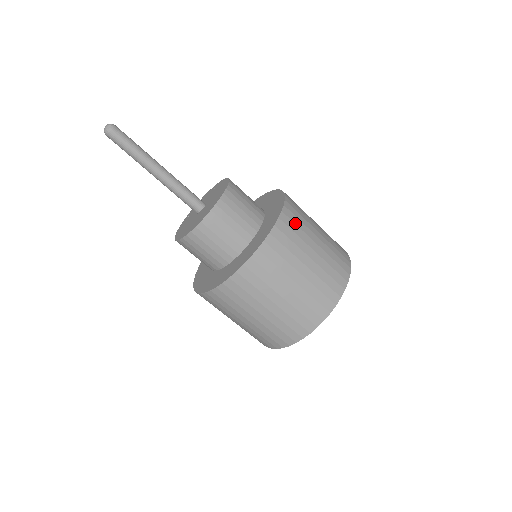
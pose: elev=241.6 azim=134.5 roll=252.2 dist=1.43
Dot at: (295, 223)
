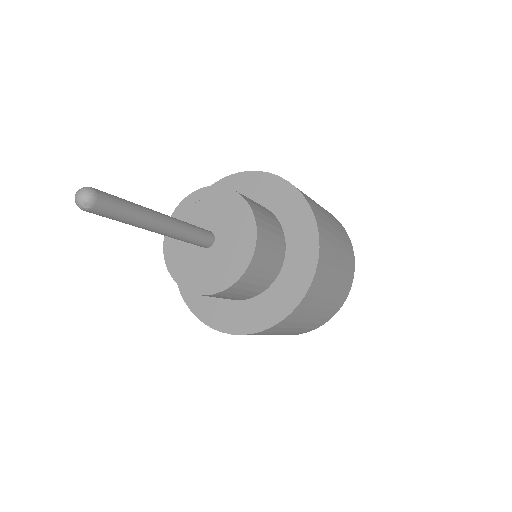
Dot at: (314, 296)
